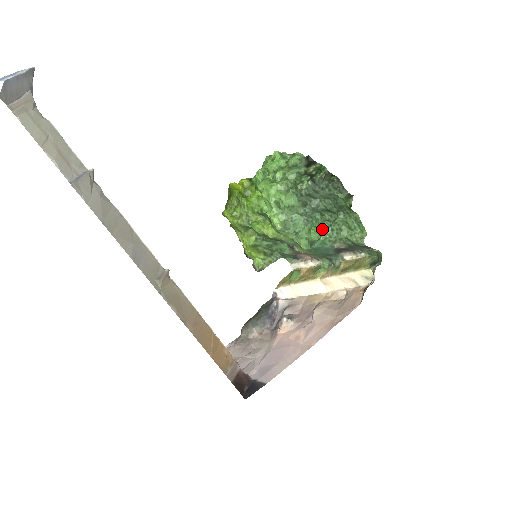
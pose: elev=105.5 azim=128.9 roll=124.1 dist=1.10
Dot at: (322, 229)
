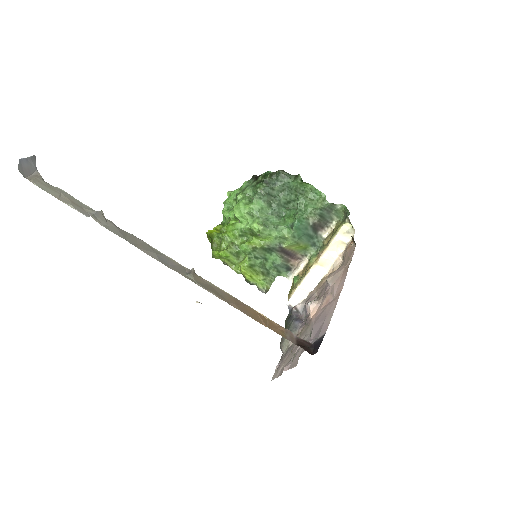
Dot at: (293, 215)
